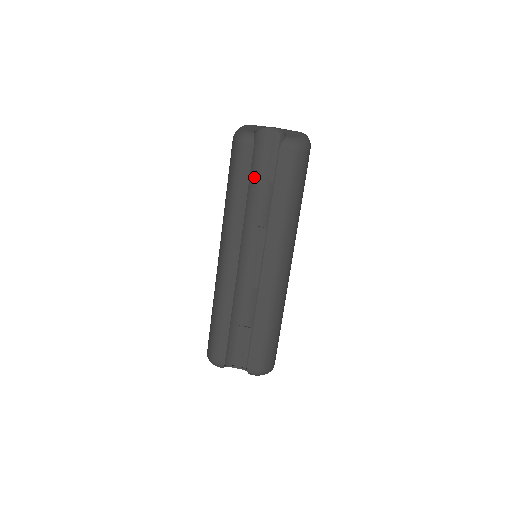
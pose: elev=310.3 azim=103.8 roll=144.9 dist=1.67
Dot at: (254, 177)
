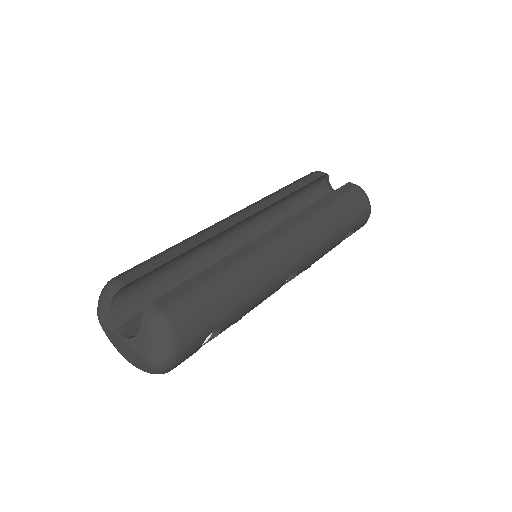
Dot at: (304, 206)
